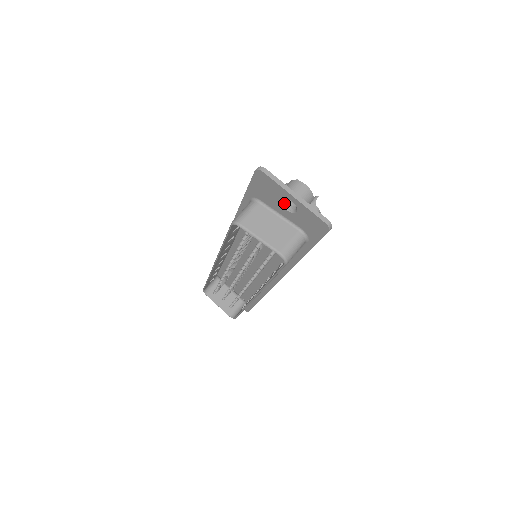
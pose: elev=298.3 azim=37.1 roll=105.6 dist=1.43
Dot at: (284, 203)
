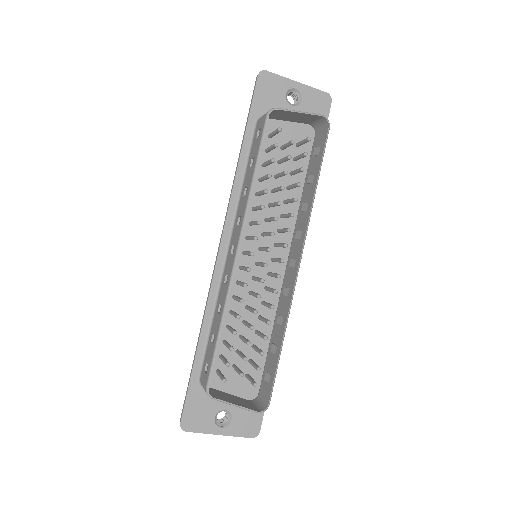
Dot at: (288, 102)
